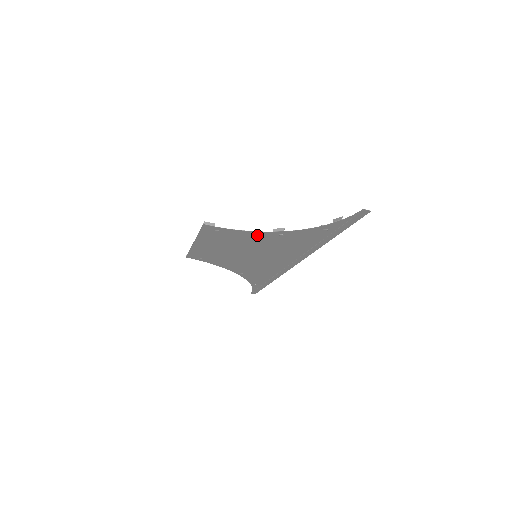
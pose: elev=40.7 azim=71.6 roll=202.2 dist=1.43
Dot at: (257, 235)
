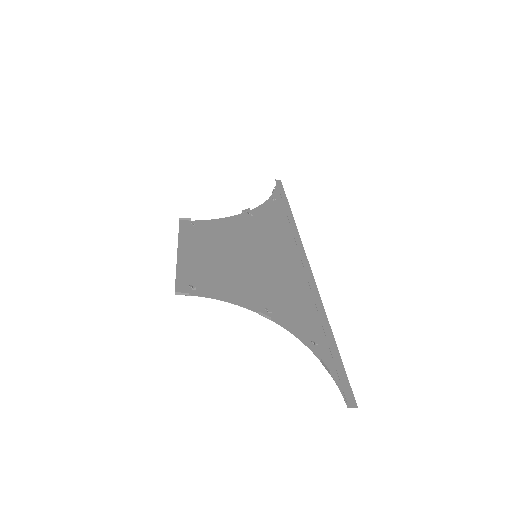
Dot at: (243, 298)
